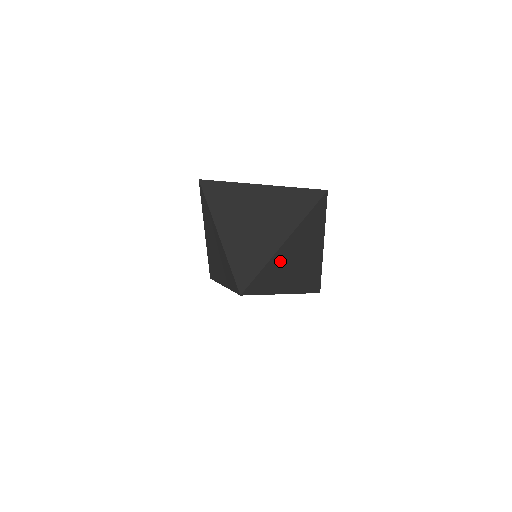
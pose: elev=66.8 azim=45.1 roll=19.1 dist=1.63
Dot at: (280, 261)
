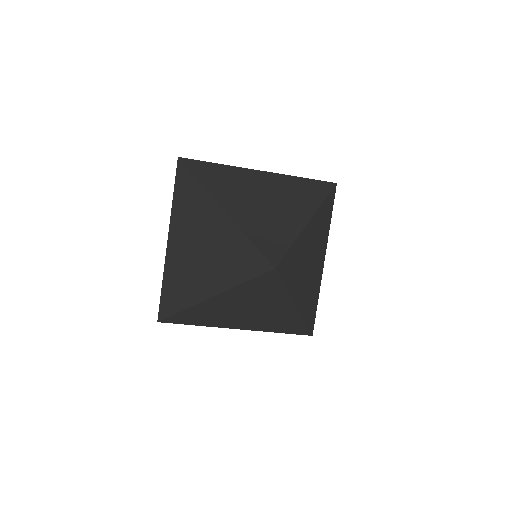
Dot at: (303, 247)
